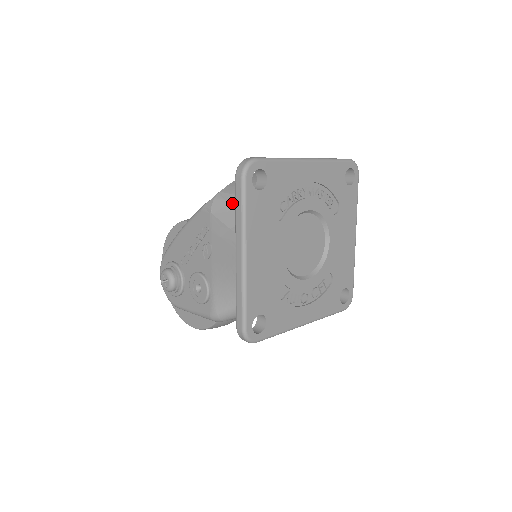
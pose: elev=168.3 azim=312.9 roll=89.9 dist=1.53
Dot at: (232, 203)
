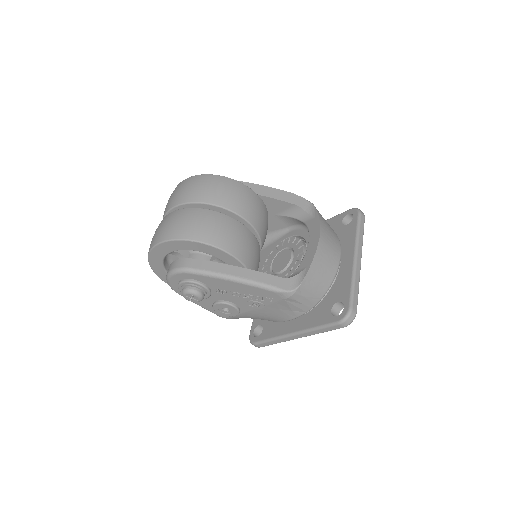
Dot at: (306, 300)
